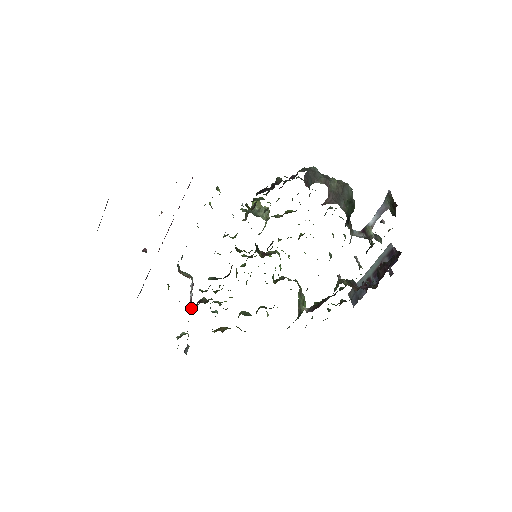
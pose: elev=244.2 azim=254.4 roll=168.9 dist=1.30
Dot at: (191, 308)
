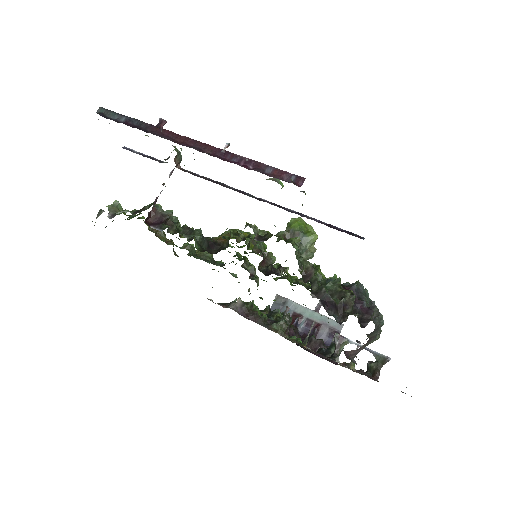
Dot at: (150, 212)
